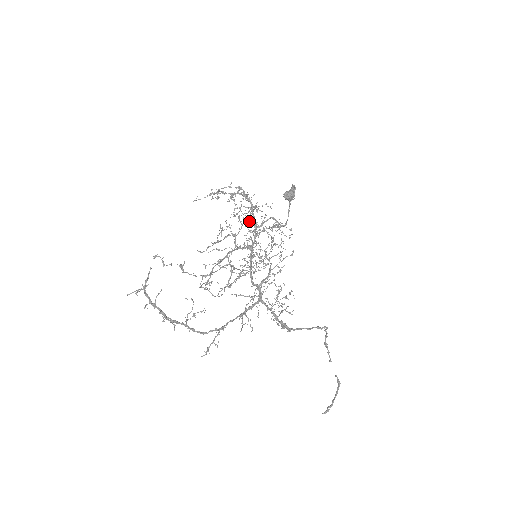
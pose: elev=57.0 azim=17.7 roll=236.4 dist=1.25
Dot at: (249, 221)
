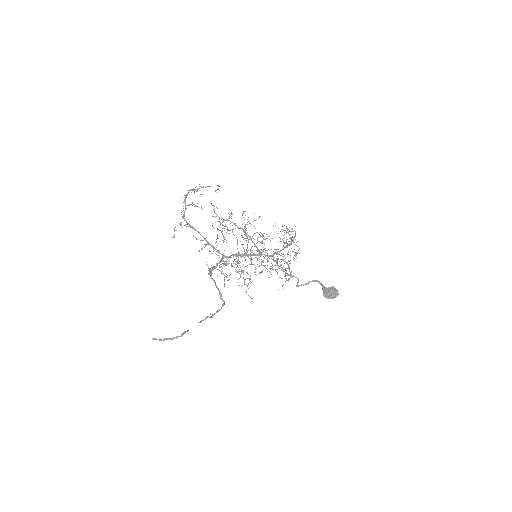
Dot at: occluded
